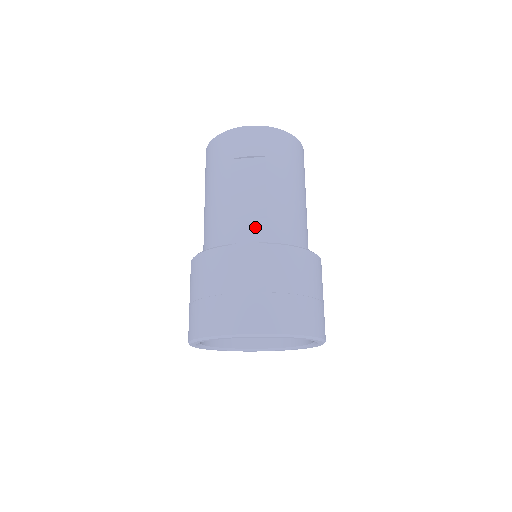
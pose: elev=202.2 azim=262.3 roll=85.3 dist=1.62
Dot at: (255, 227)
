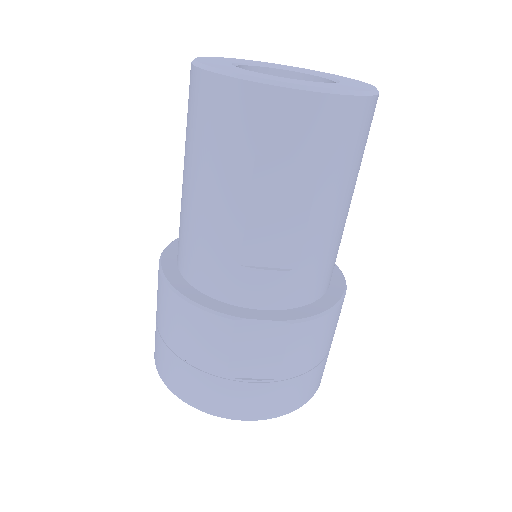
Dot at: (278, 284)
